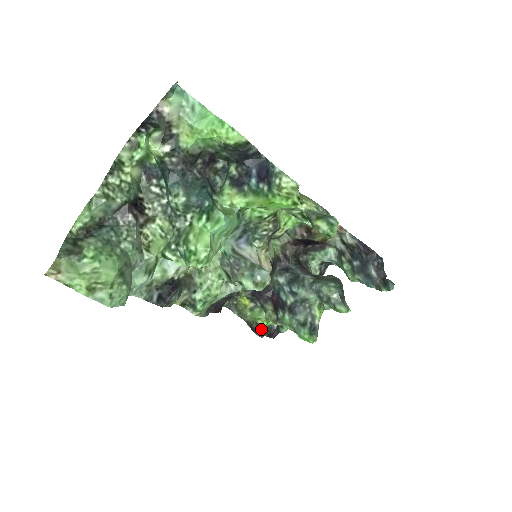
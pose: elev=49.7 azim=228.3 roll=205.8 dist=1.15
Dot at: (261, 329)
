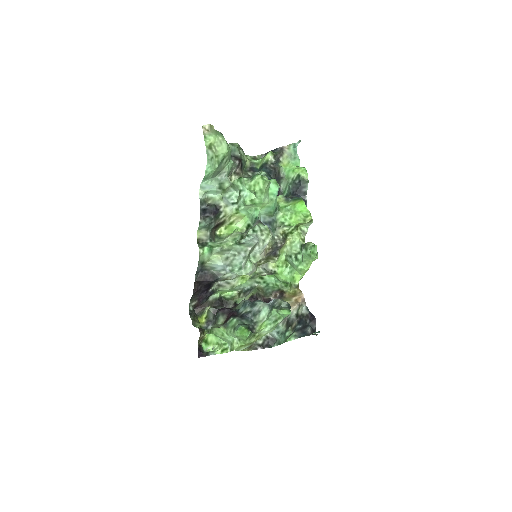
Dot at: (204, 330)
